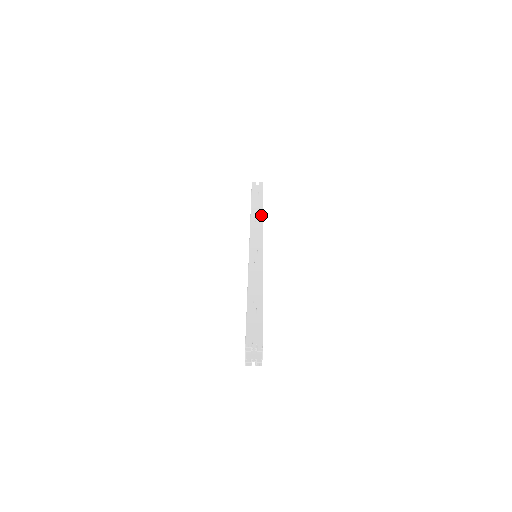
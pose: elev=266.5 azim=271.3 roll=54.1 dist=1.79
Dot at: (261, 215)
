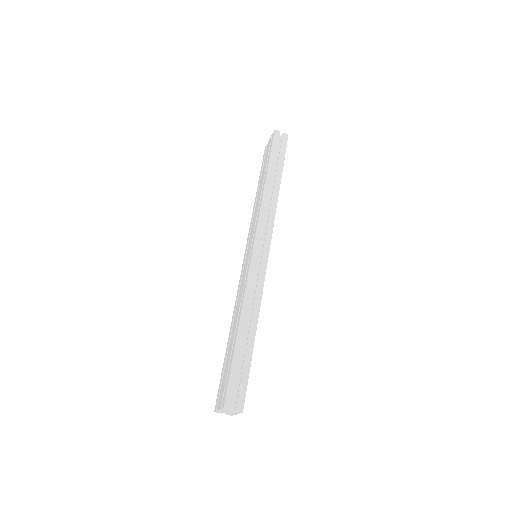
Dot at: (276, 197)
